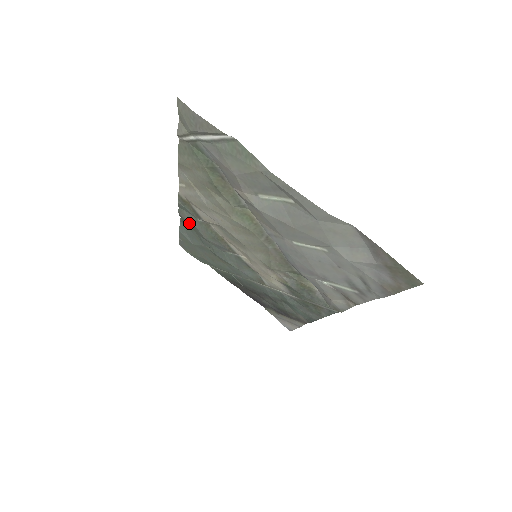
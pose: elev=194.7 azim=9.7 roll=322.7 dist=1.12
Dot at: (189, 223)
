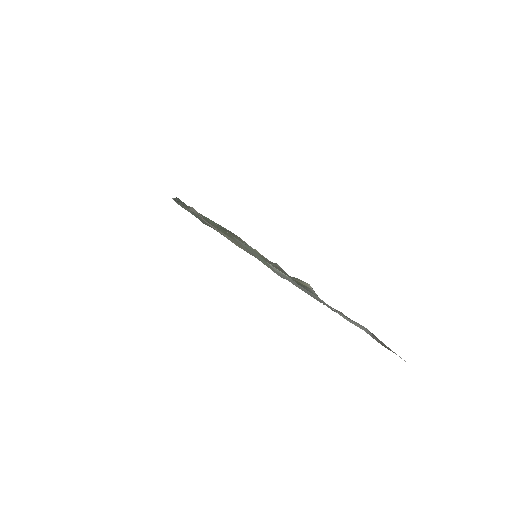
Dot at: (188, 211)
